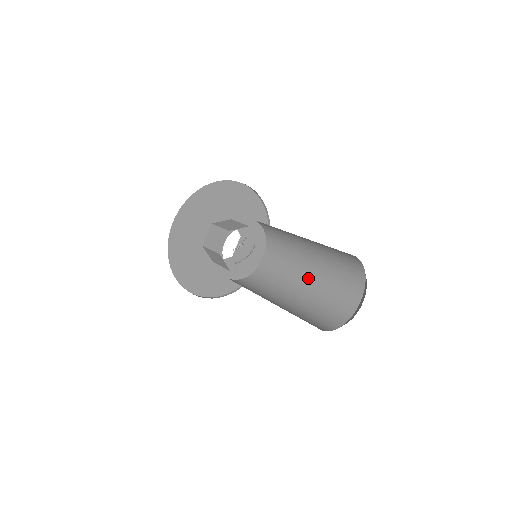
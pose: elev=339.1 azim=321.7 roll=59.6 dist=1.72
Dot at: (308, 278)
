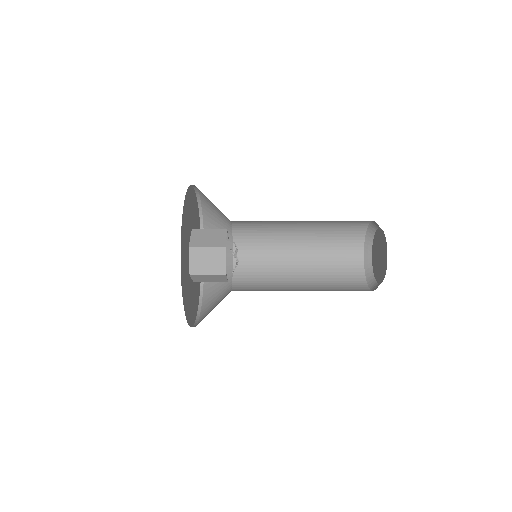
Dot at: occluded
